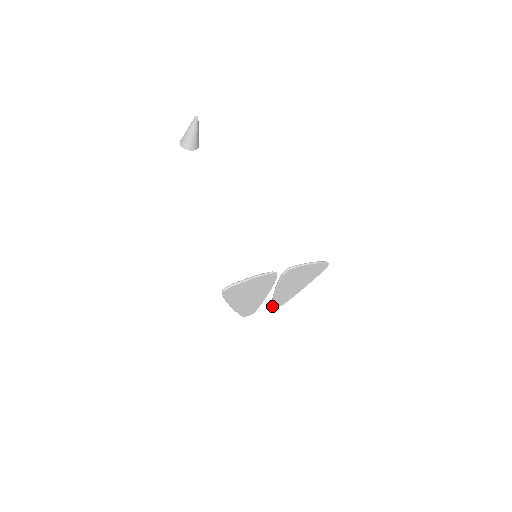
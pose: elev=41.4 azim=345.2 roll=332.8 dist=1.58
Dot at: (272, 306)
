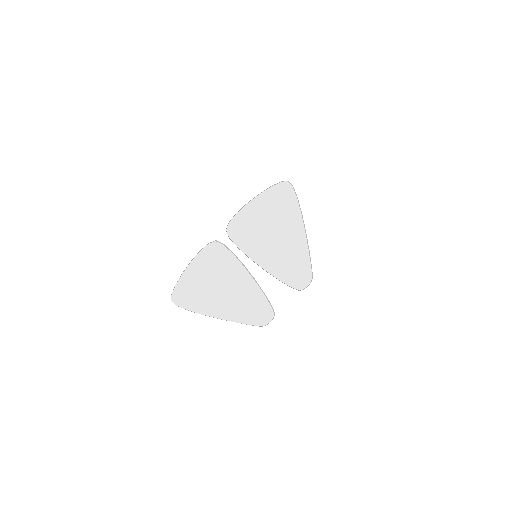
Dot at: occluded
